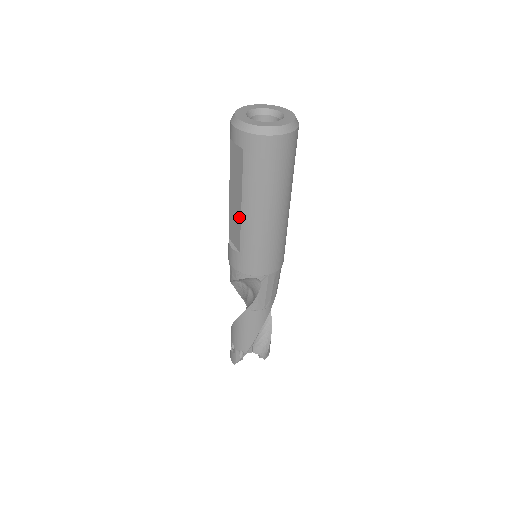
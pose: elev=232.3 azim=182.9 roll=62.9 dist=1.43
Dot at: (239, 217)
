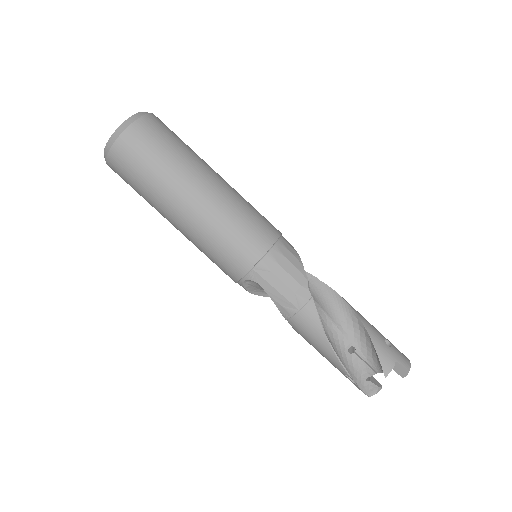
Dot at: occluded
